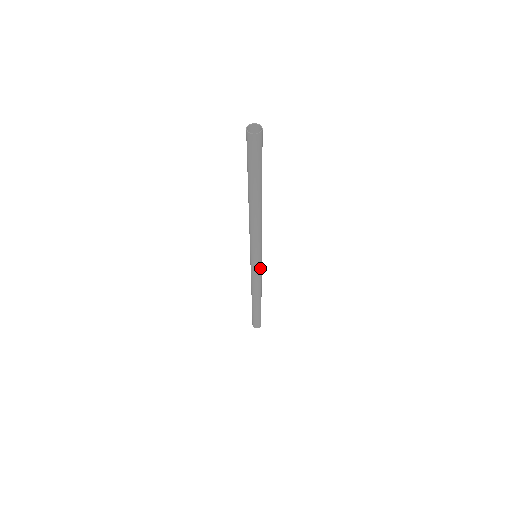
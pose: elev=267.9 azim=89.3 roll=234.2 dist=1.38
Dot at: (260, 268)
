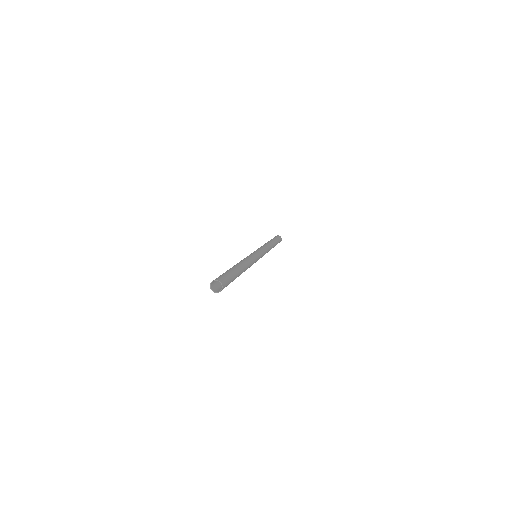
Dot at: (263, 253)
